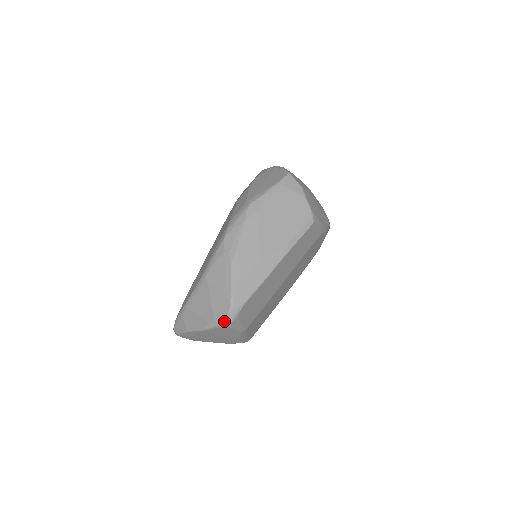
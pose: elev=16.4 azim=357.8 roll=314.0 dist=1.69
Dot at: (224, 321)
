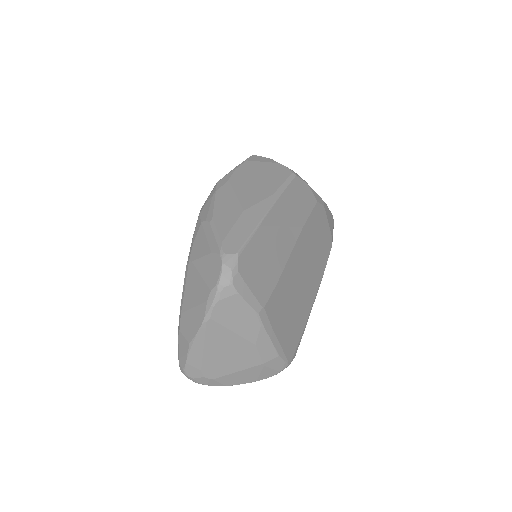
Dot at: (221, 282)
